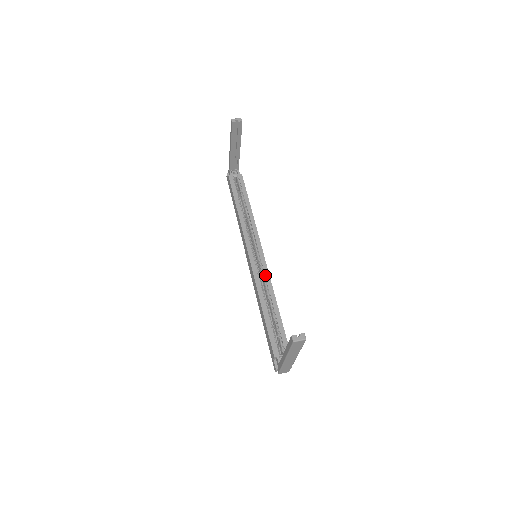
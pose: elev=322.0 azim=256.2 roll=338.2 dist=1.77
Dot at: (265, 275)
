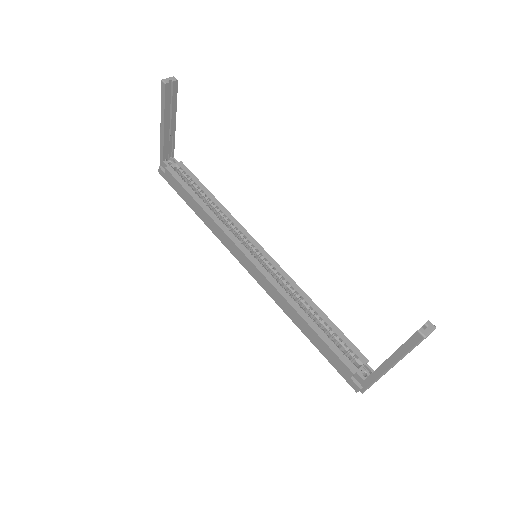
Dot at: (282, 275)
